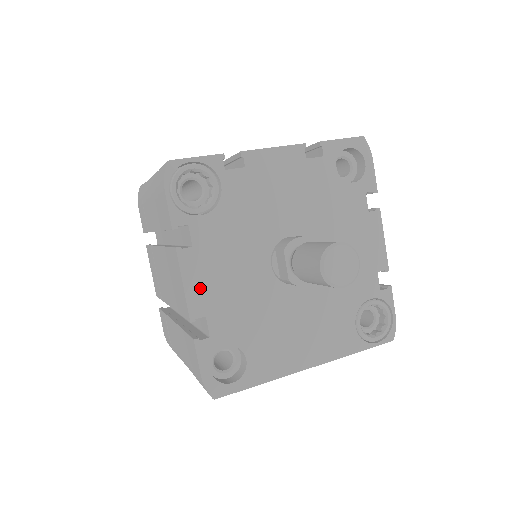
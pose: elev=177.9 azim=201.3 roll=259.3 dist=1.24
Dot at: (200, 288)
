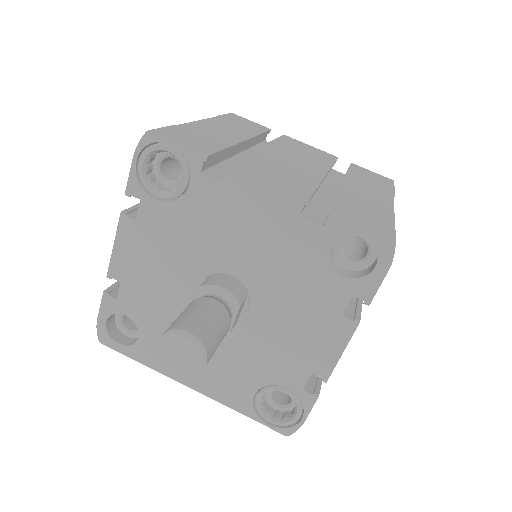
Dot at: (126, 258)
